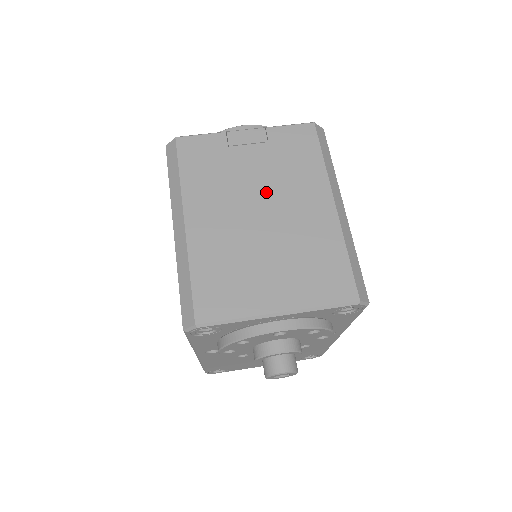
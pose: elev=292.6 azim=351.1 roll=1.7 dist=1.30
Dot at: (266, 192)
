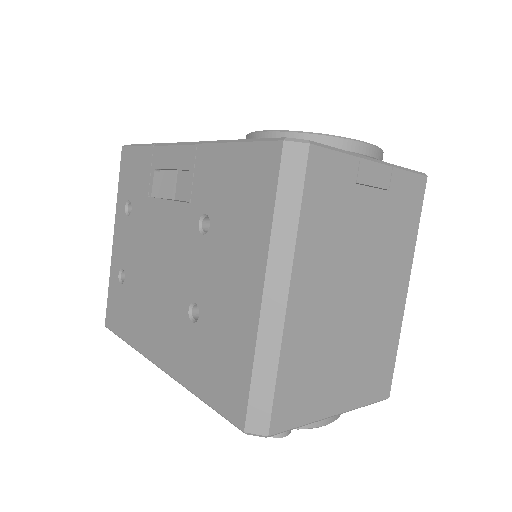
Dot at: (368, 264)
